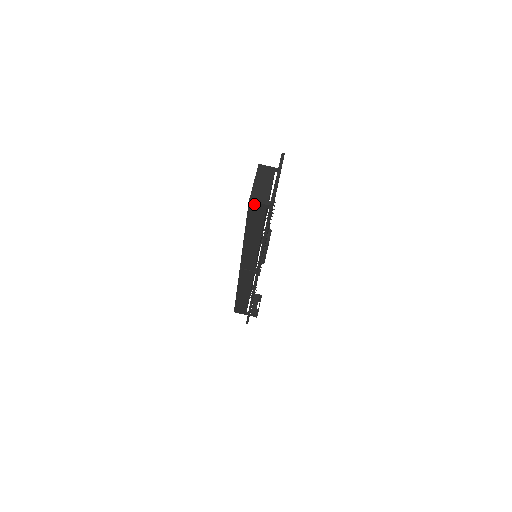
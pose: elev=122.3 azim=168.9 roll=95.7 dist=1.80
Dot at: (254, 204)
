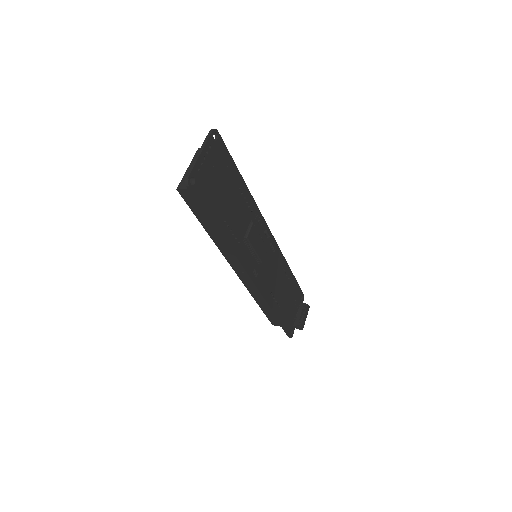
Dot at: (183, 192)
